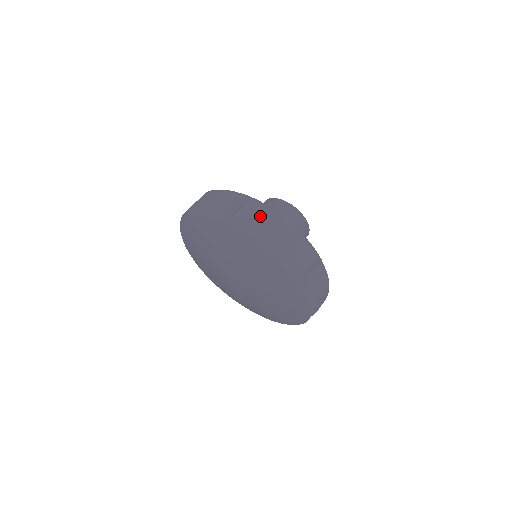
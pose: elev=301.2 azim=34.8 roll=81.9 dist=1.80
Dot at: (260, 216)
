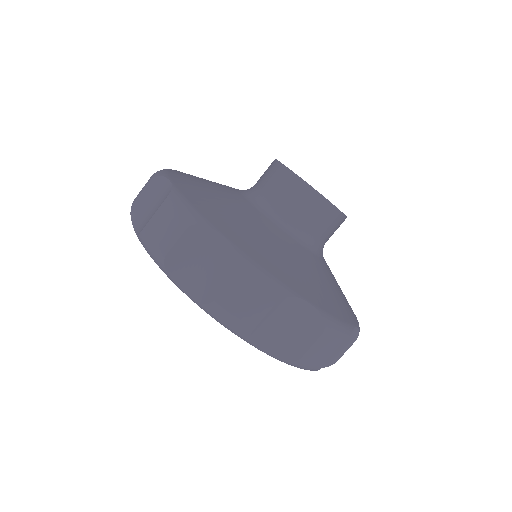
Dot at: (256, 308)
